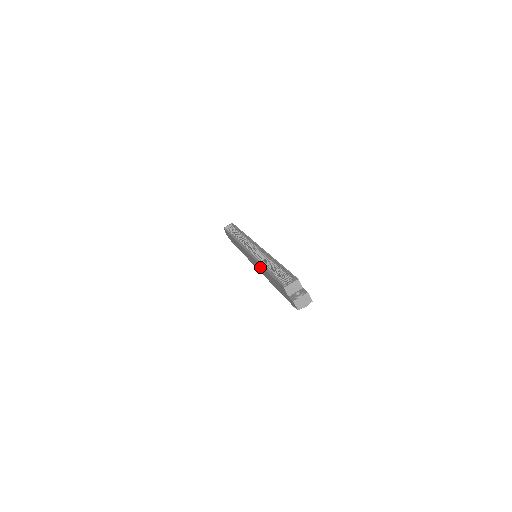
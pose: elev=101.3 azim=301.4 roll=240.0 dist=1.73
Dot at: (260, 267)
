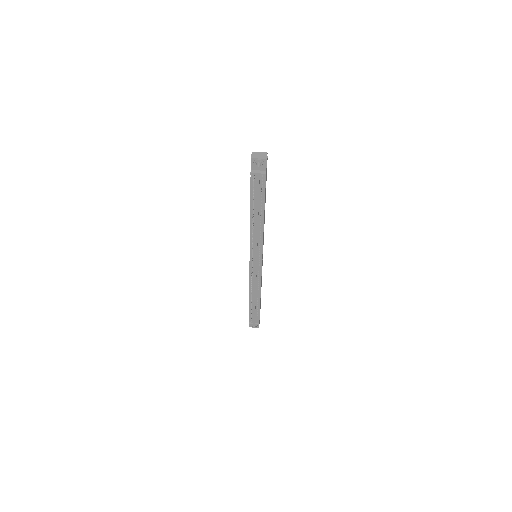
Dot at: occluded
